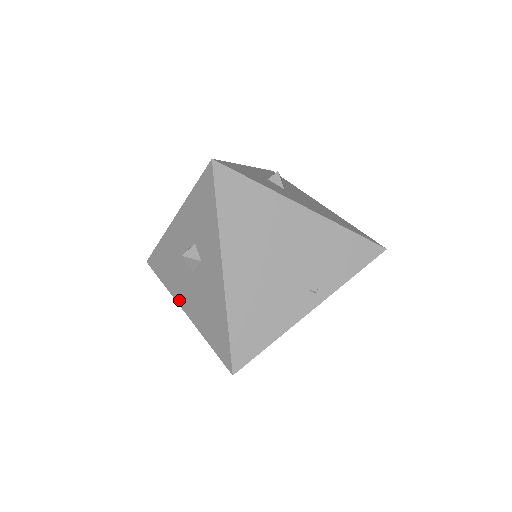
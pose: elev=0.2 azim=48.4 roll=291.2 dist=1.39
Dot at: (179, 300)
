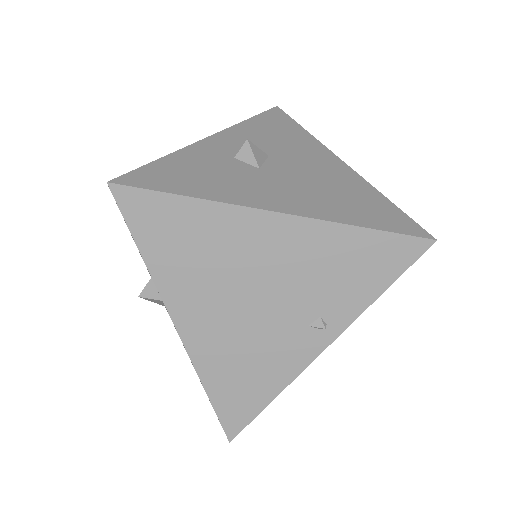
Dot at: occluded
